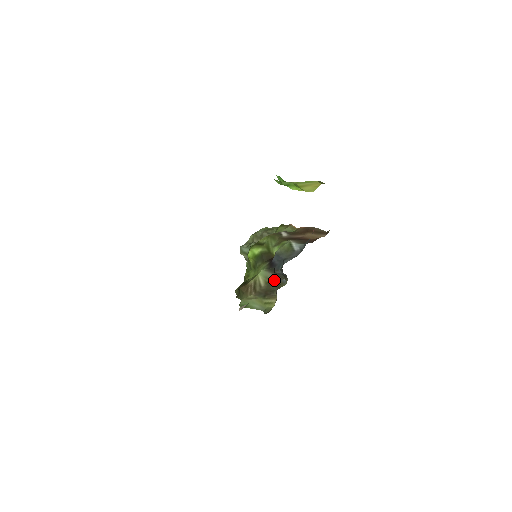
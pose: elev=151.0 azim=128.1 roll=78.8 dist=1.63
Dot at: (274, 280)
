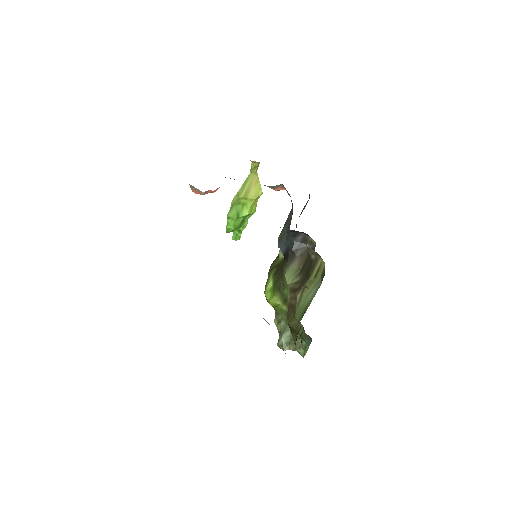
Dot at: (303, 261)
